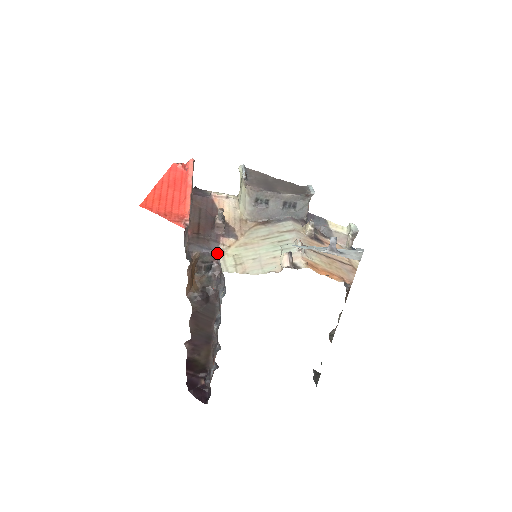
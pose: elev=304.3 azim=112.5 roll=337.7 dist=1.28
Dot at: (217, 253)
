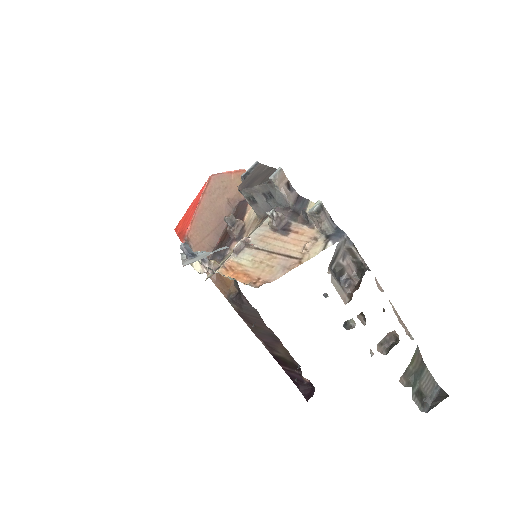
Dot at: (224, 258)
